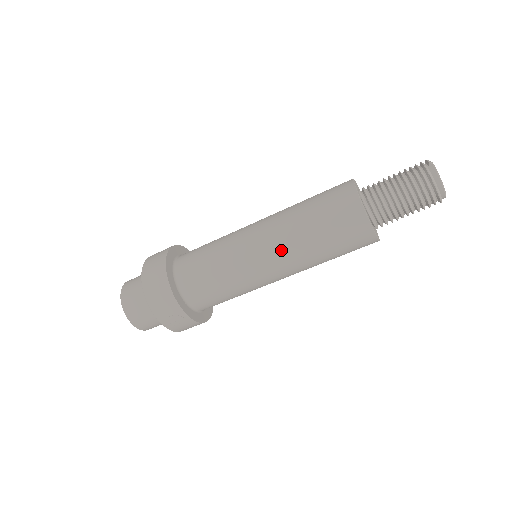
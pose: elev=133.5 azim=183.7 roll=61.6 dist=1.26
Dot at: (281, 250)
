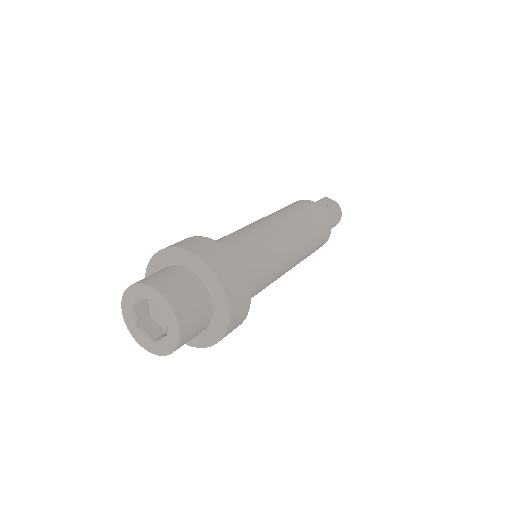
Dot at: (295, 233)
